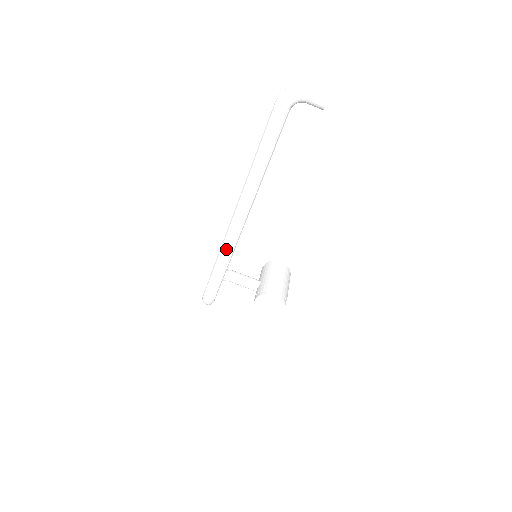
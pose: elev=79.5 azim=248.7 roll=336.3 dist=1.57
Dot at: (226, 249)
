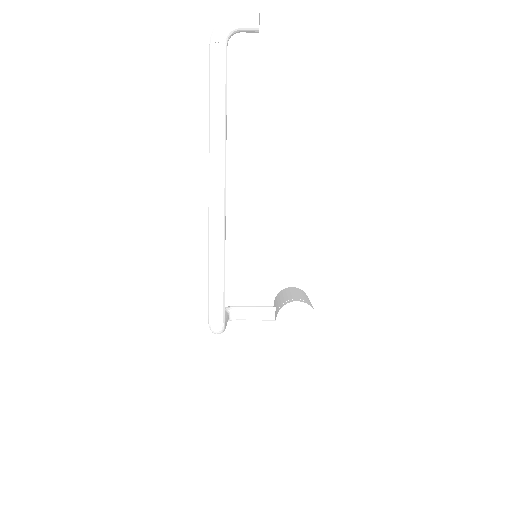
Dot at: (214, 233)
